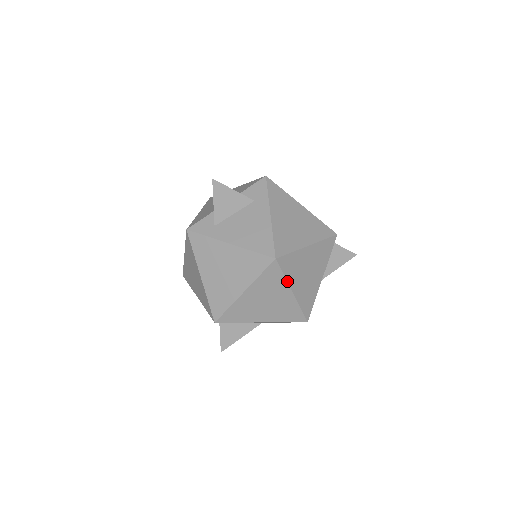
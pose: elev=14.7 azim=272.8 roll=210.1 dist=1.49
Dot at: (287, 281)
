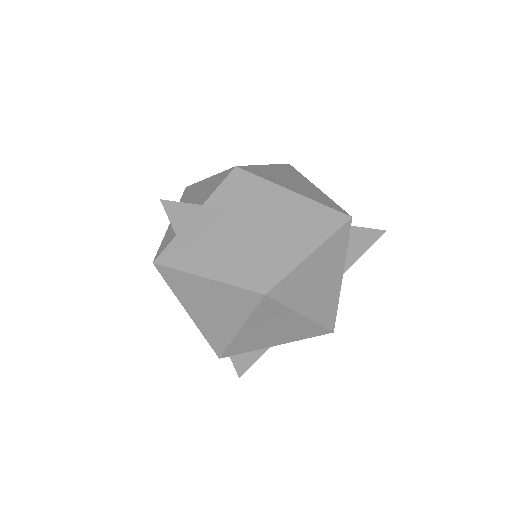
Dot at: (291, 308)
